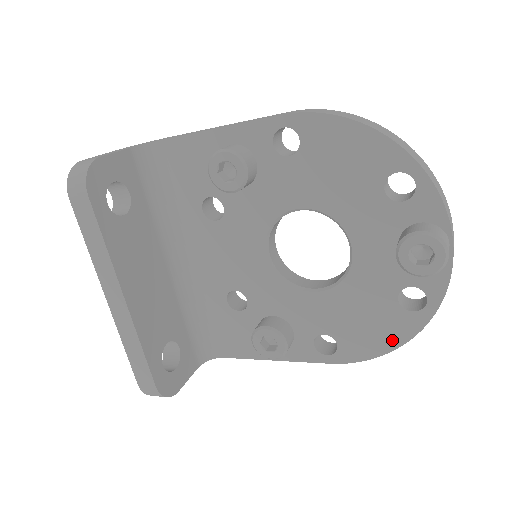
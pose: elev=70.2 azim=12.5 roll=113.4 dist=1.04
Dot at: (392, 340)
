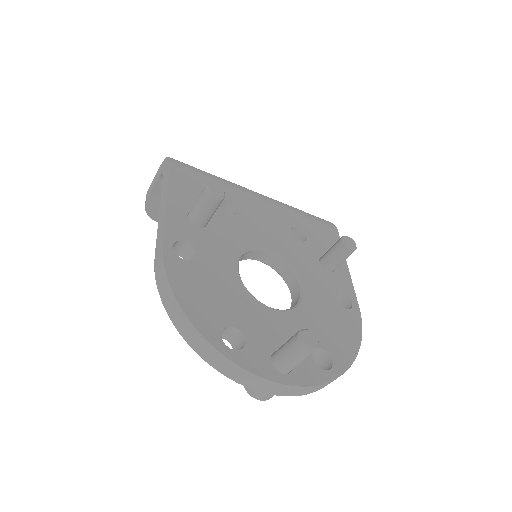
Dot at: occluded
